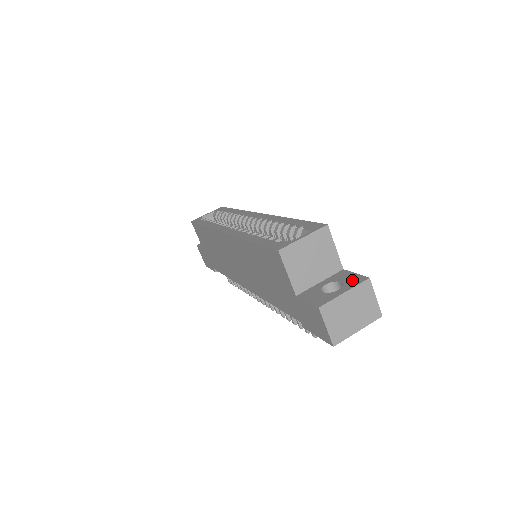
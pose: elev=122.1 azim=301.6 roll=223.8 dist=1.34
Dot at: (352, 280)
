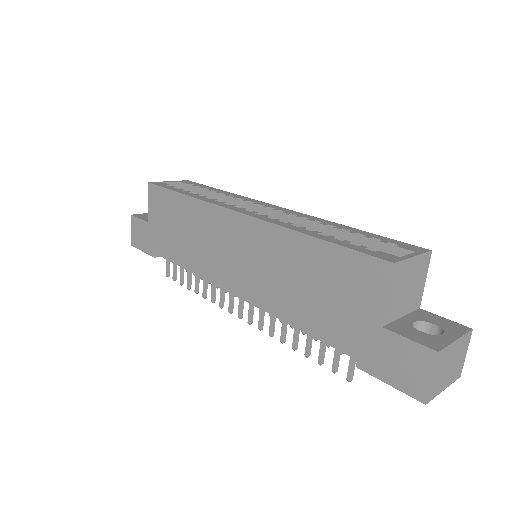
Dot at: (451, 326)
